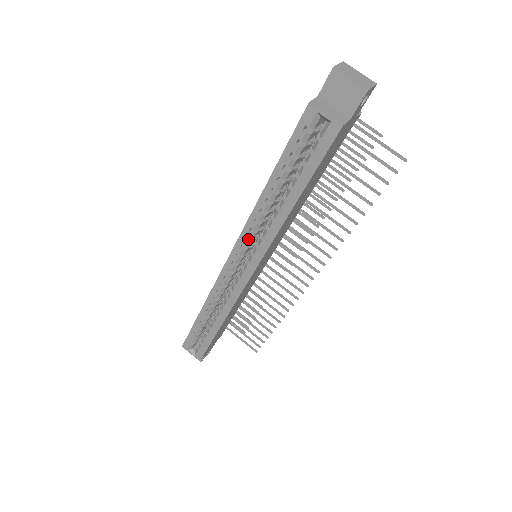
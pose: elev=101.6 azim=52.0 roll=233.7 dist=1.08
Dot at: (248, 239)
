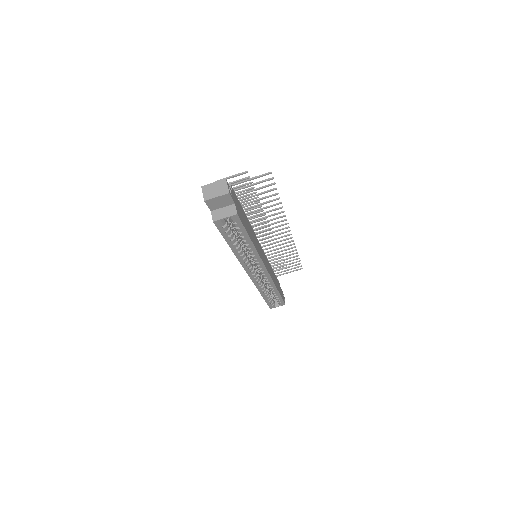
Dot at: (248, 263)
